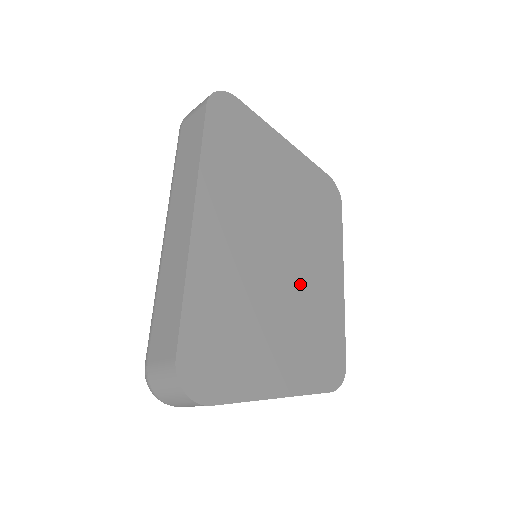
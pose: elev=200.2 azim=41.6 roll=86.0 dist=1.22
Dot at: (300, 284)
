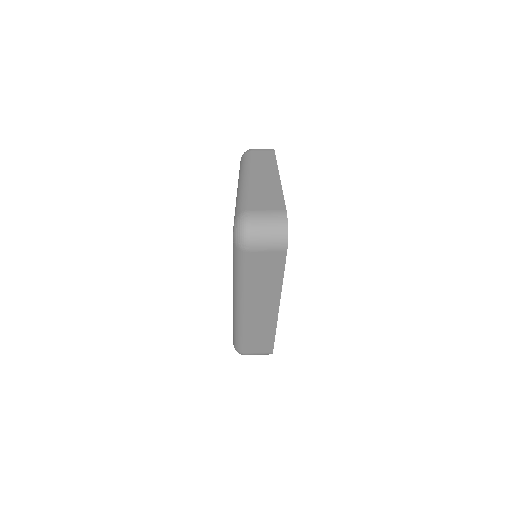
Dot at: occluded
